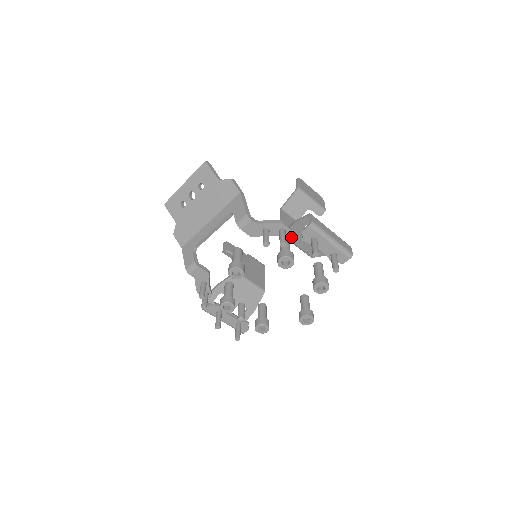
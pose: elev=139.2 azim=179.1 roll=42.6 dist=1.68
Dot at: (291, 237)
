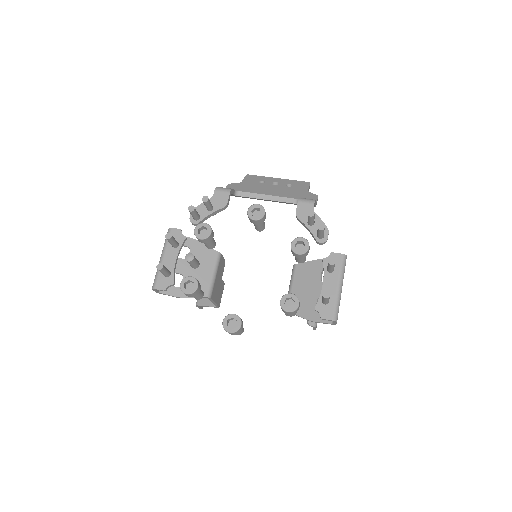
Dot at: (300, 272)
